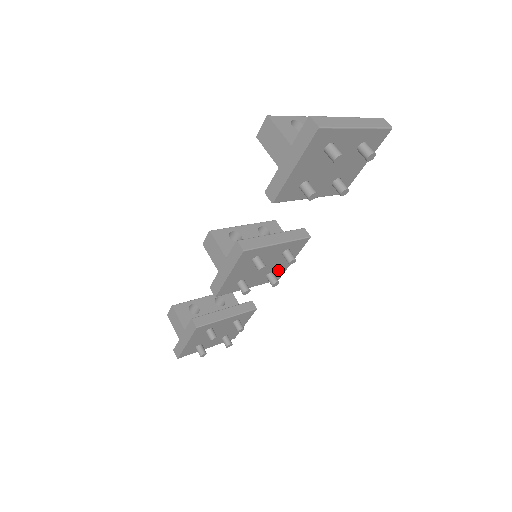
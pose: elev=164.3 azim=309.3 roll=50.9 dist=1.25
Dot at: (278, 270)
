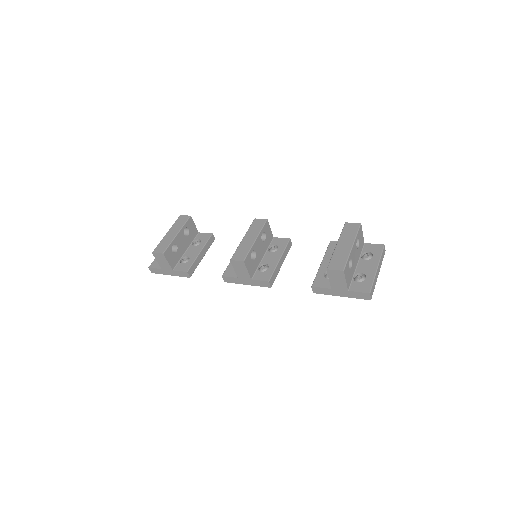
Dot at: occluded
